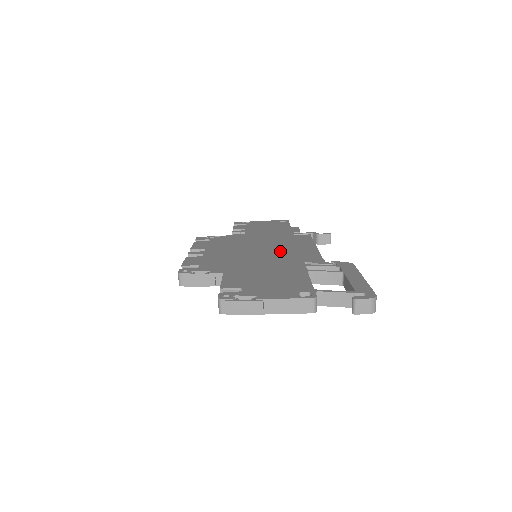
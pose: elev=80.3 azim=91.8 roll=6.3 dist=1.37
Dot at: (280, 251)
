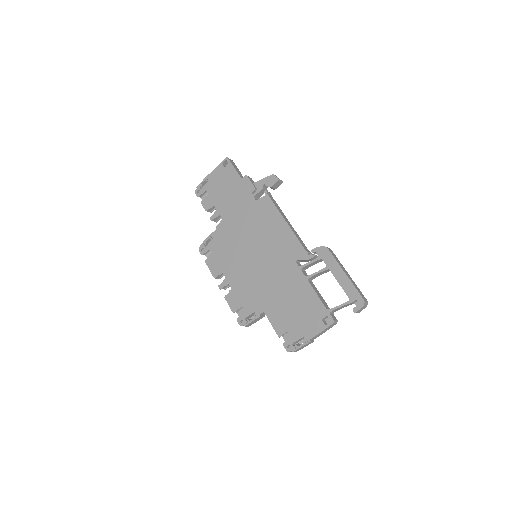
Dot at: (269, 248)
